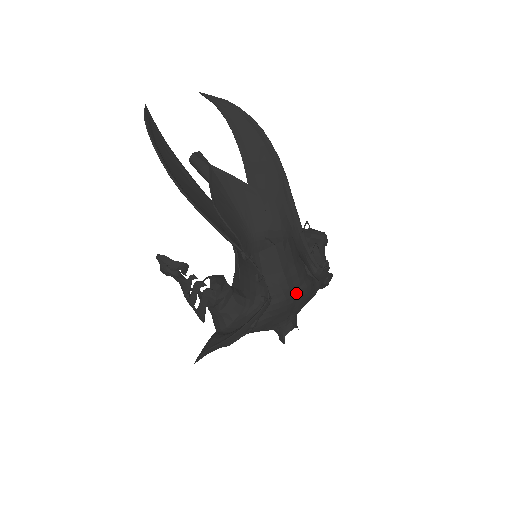
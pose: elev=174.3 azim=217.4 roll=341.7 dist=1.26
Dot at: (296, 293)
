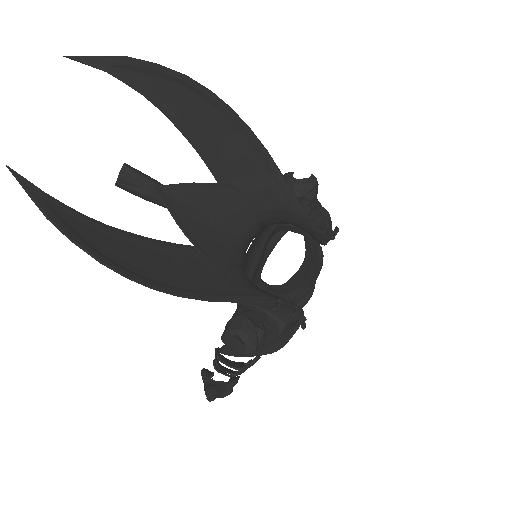
Dot at: (316, 279)
